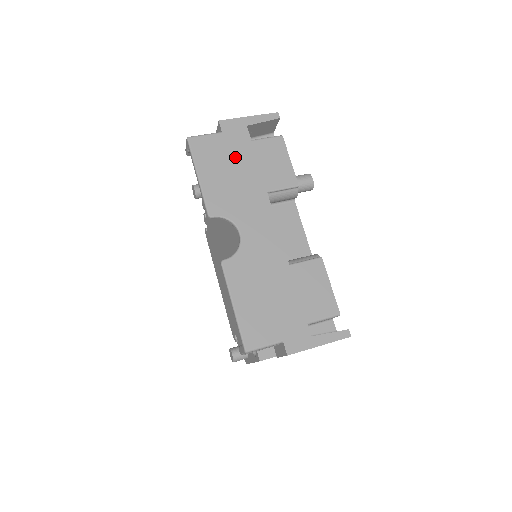
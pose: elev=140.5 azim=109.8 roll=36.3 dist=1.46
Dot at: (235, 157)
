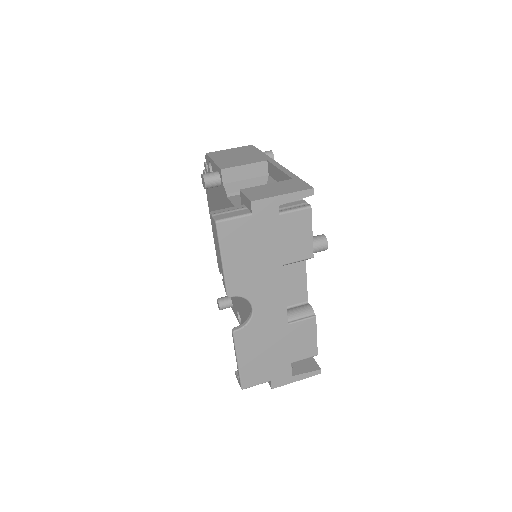
Dot at: (261, 240)
